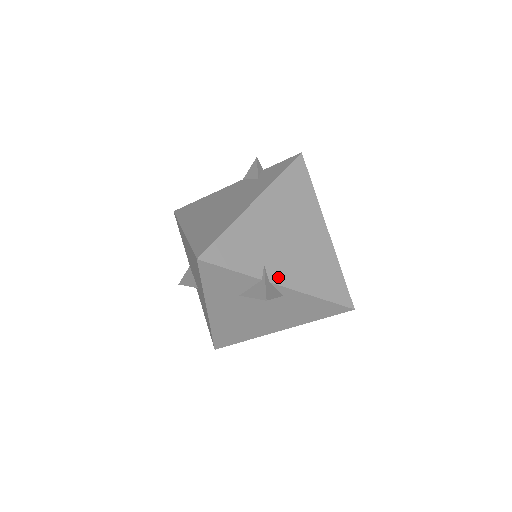
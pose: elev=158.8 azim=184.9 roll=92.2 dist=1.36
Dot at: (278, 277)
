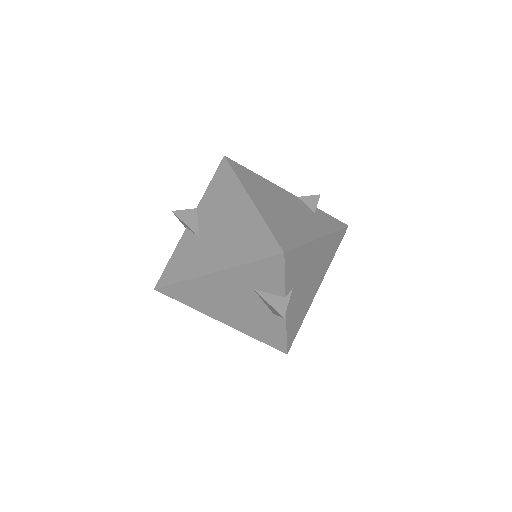
Dot at: (290, 302)
